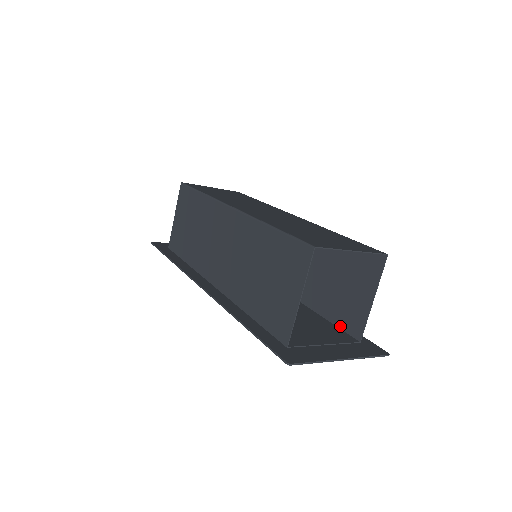
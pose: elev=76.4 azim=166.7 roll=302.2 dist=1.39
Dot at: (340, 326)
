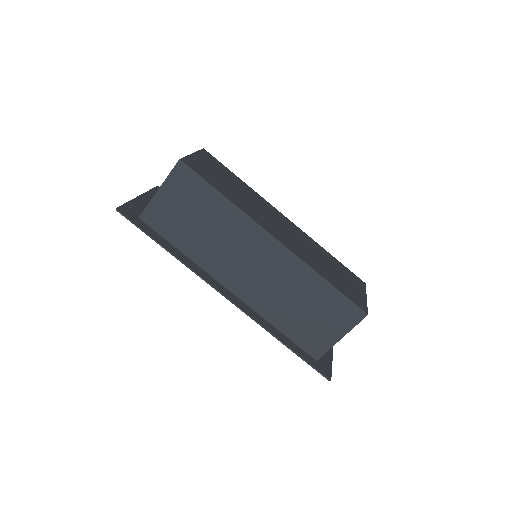
Dot at: occluded
